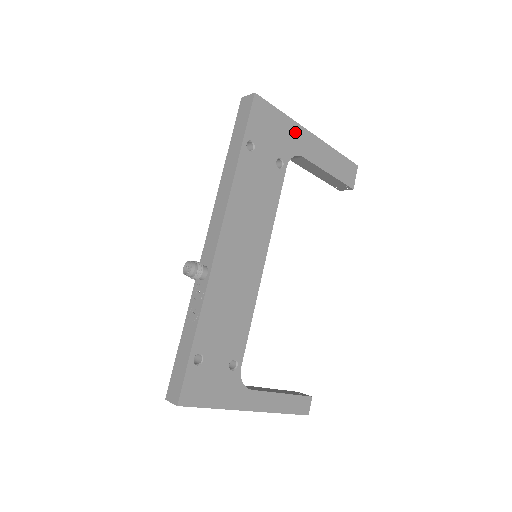
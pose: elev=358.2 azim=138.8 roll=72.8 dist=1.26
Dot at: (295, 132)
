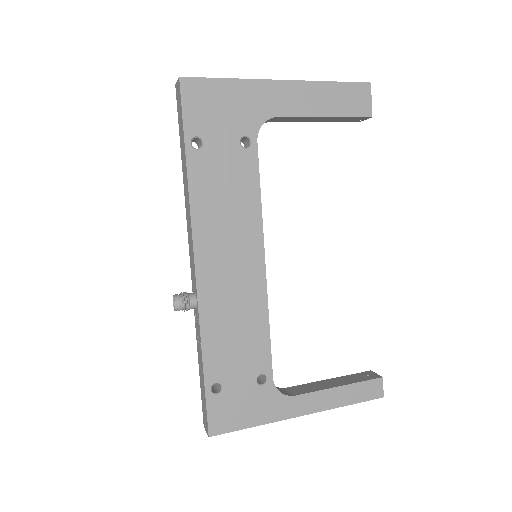
Dot at: (255, 92)
